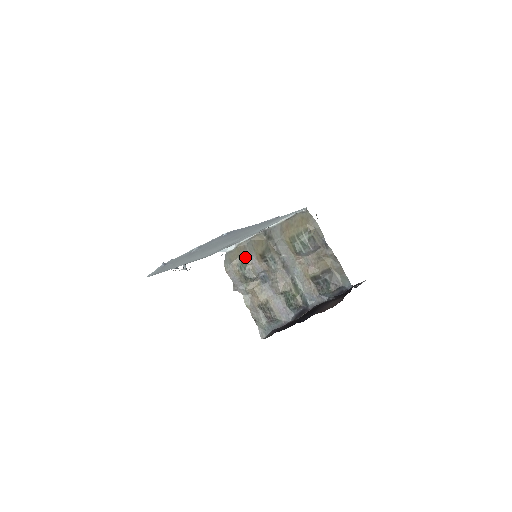
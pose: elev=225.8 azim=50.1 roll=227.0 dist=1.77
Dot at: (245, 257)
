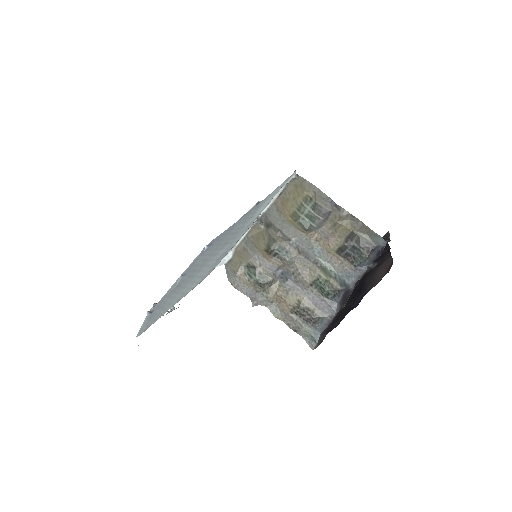
Dot at: (249, 260)
